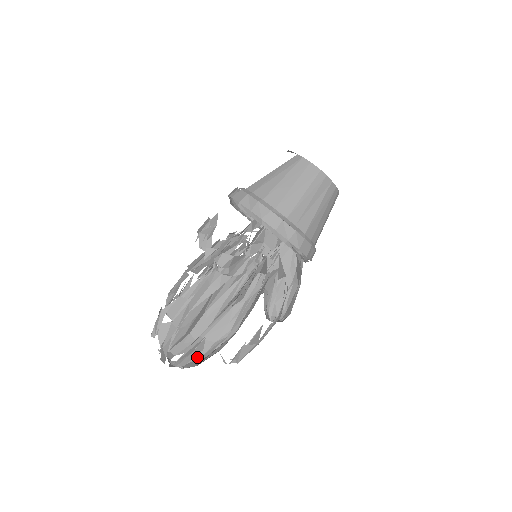
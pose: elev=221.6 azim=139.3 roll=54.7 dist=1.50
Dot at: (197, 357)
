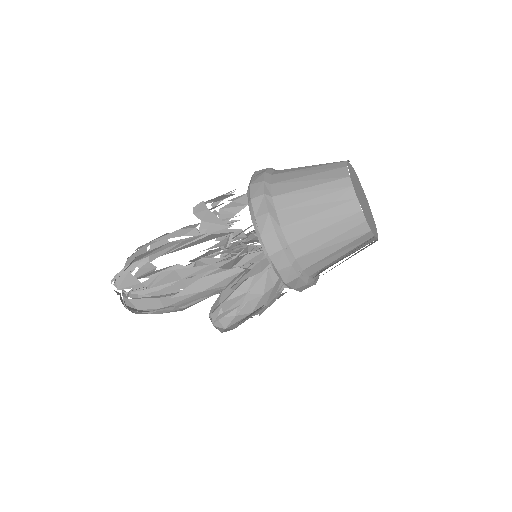
Dot at: (143, 309)
